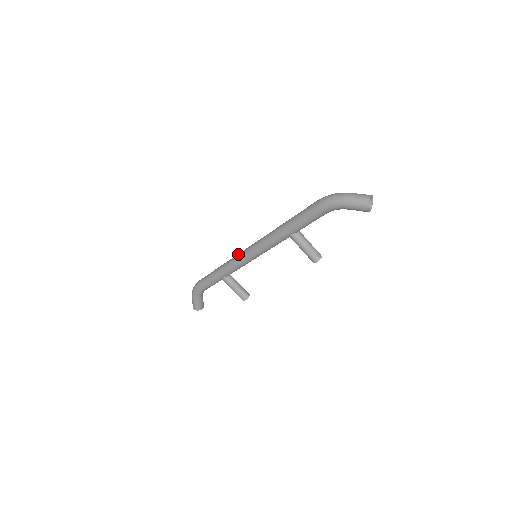
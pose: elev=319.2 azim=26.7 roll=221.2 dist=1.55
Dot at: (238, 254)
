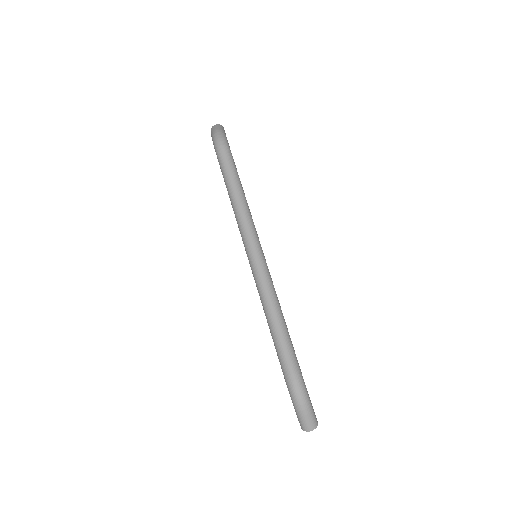
Dot at: (247, 234)
